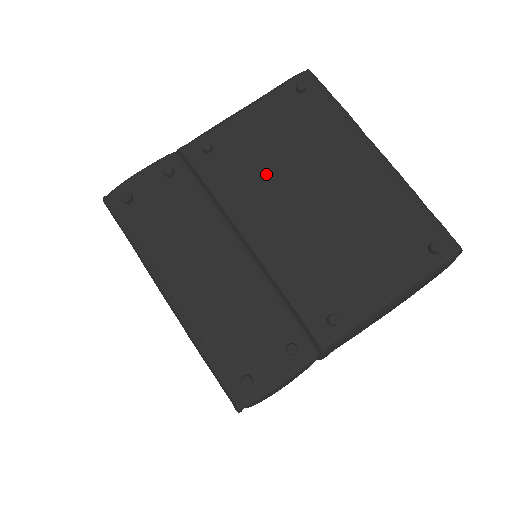
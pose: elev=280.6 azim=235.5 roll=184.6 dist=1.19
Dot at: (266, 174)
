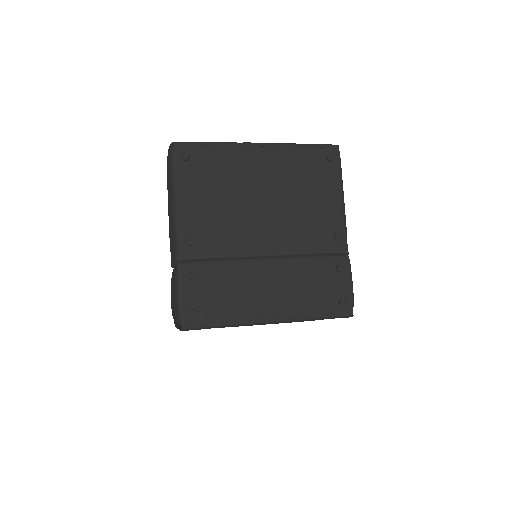
Dot at: (231, 217)
